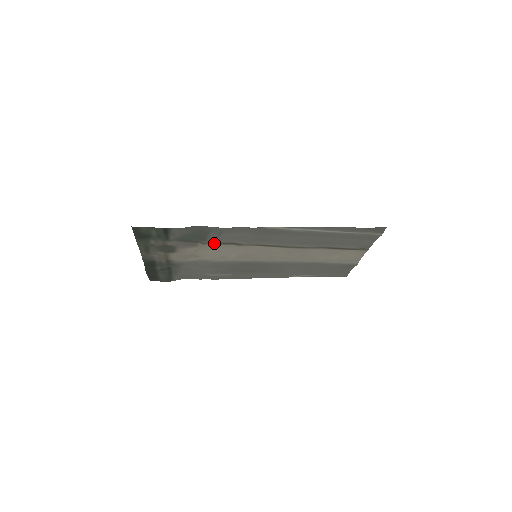
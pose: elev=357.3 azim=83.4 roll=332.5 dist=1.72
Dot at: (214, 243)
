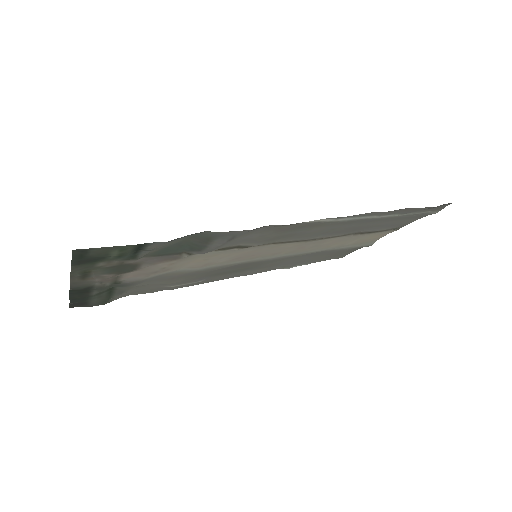
Dot at: occluded
